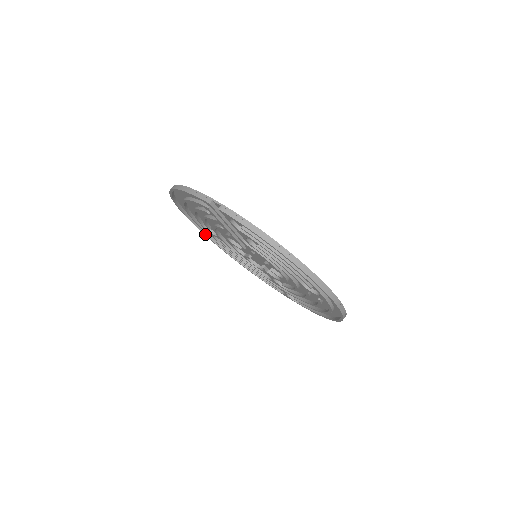
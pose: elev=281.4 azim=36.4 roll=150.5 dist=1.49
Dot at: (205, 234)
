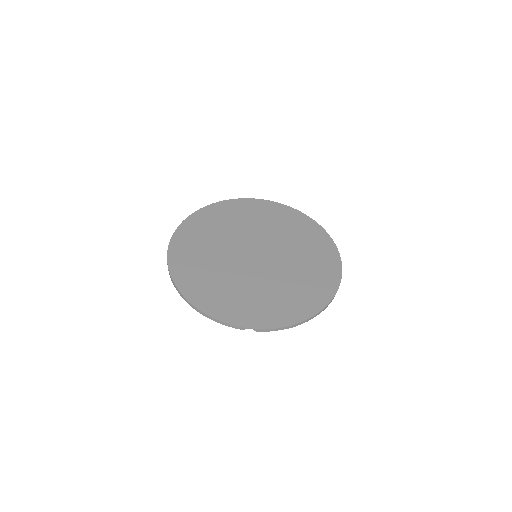
Dot at: occluded
